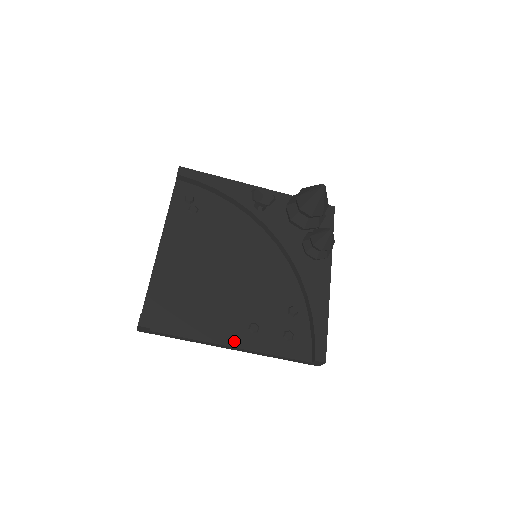
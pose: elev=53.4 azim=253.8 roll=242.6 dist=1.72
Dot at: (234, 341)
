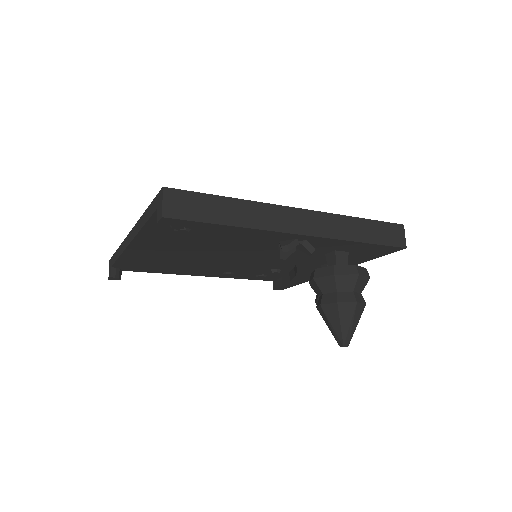
Dot at: (205, 275)
